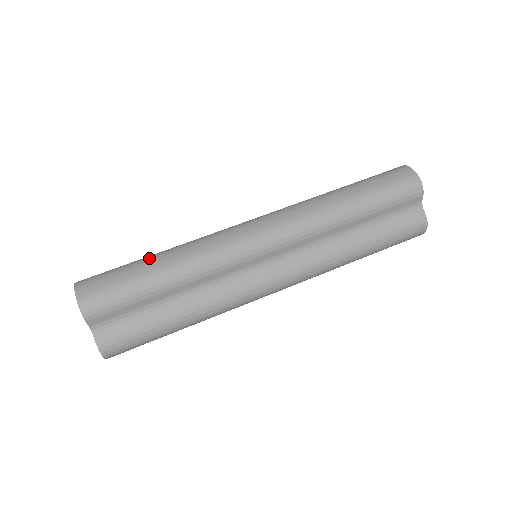
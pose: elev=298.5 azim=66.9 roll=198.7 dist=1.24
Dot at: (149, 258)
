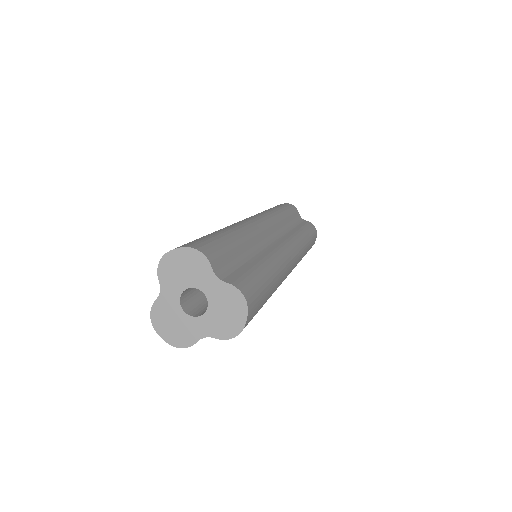
Dot at: occluded
